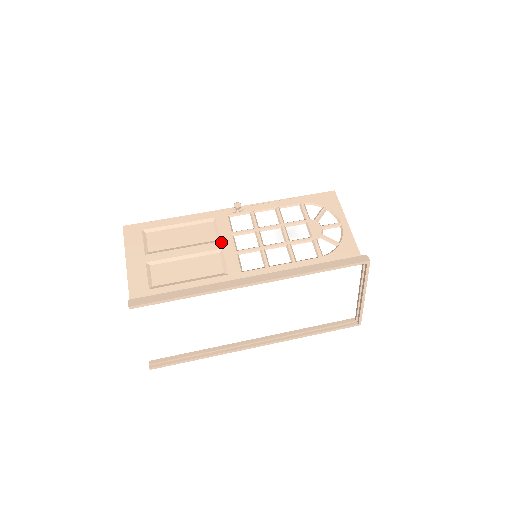
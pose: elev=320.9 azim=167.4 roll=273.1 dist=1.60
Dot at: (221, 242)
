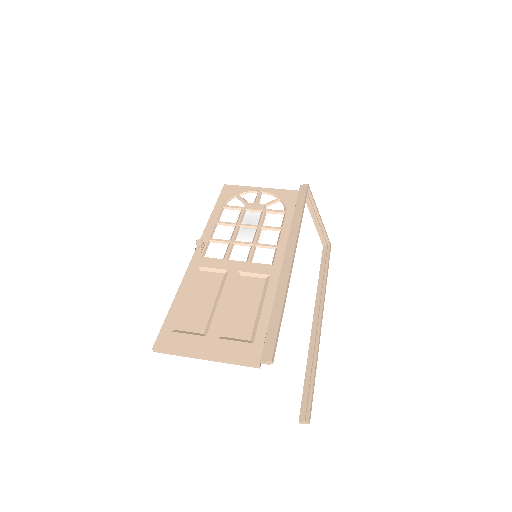
Dot at: (230, 270)
